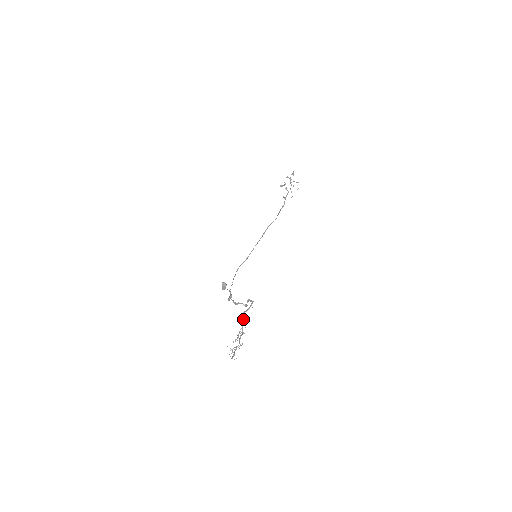
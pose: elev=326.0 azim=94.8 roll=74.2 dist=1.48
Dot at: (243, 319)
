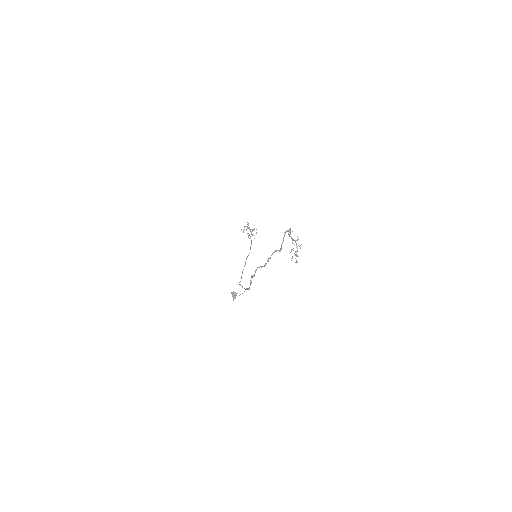
Dot at: occluded
